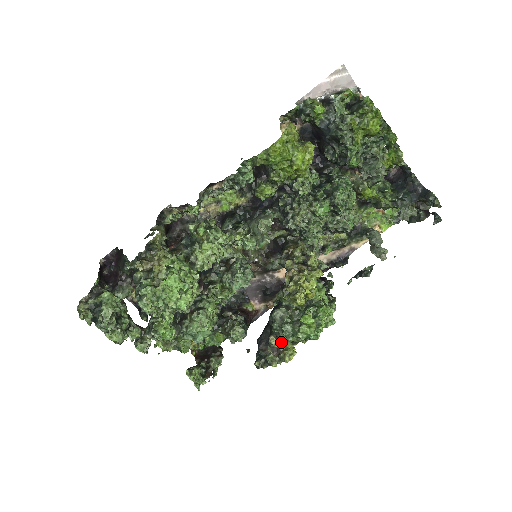
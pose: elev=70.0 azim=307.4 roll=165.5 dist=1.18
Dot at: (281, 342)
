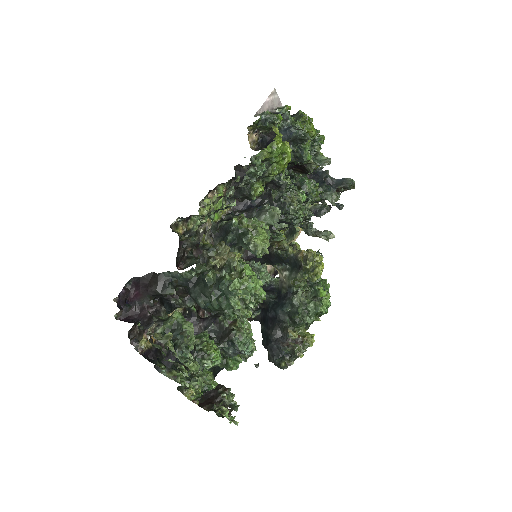
Dot at: (298, 331)
